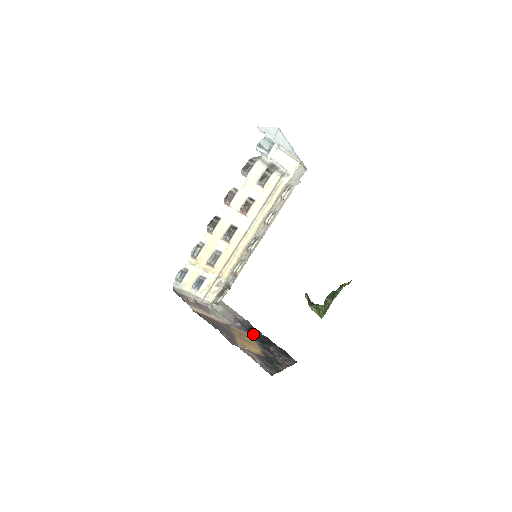
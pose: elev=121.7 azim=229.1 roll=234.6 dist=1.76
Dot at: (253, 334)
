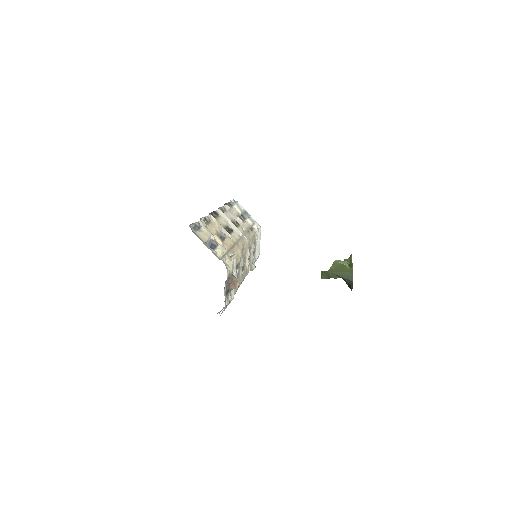
Dot at: occluded
